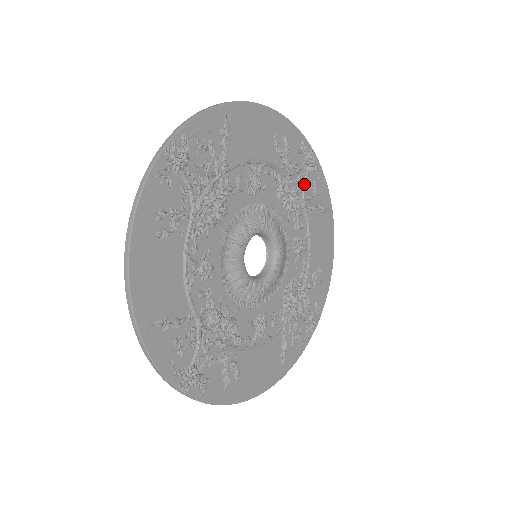
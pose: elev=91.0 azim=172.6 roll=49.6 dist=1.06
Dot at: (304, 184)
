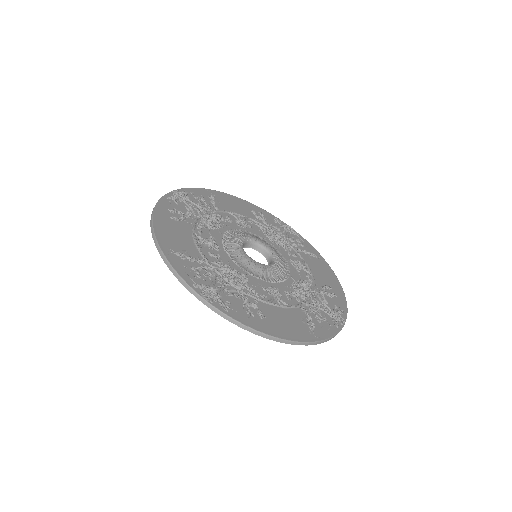
Dot at: (287, 237)
